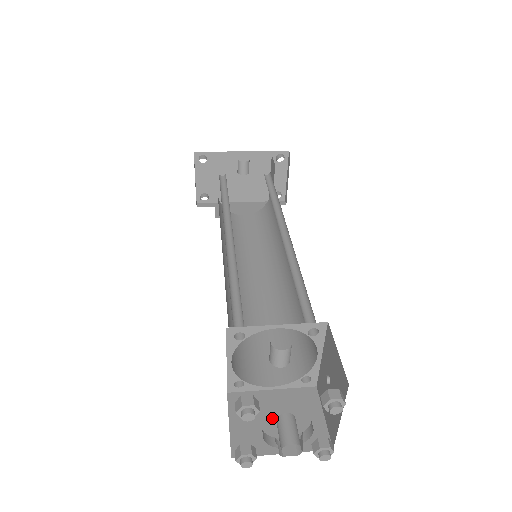
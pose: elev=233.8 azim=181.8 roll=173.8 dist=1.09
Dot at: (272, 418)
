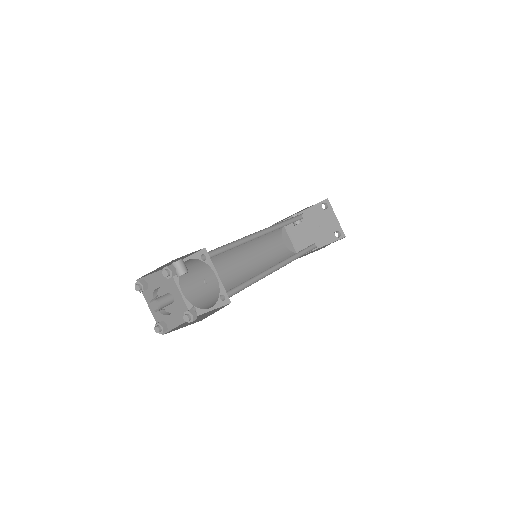
Dot at: occluded
